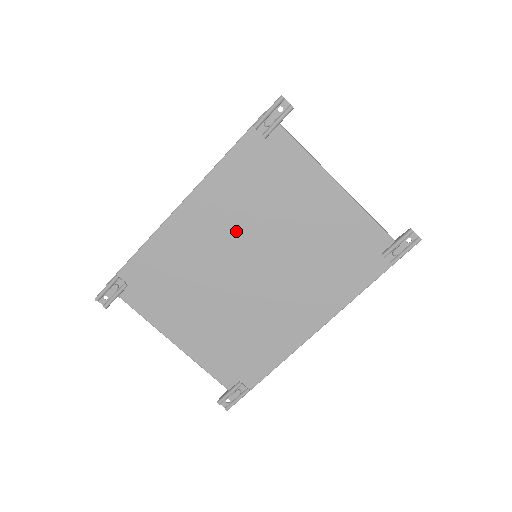
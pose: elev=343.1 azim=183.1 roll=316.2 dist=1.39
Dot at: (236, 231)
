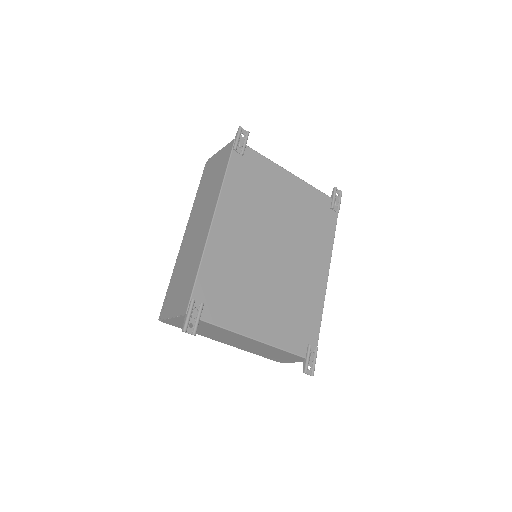
Dot at: (254, 225)
